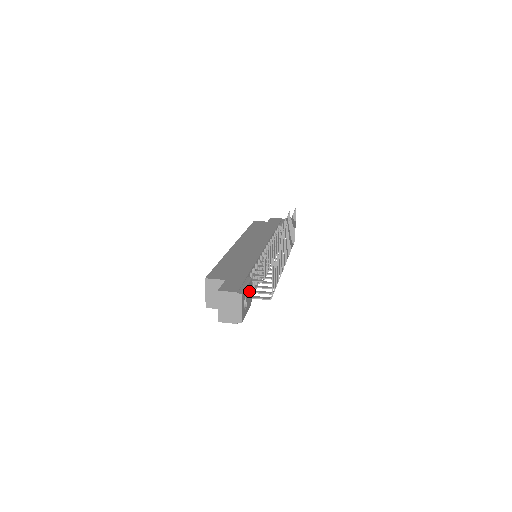
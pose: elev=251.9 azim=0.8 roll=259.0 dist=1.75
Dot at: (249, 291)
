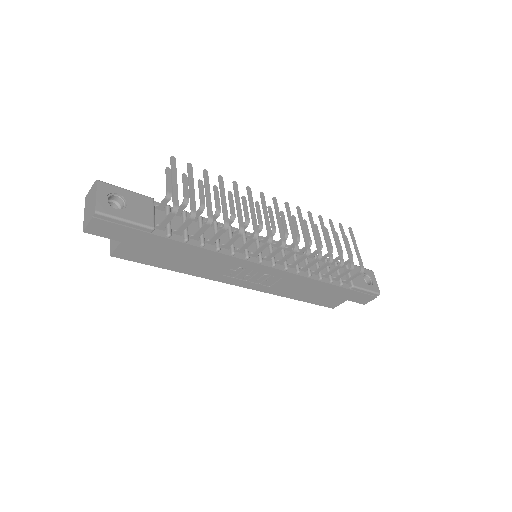
Dot at: (140, 204)
